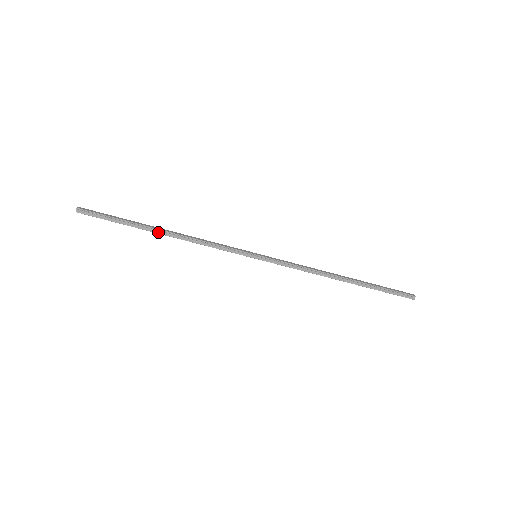
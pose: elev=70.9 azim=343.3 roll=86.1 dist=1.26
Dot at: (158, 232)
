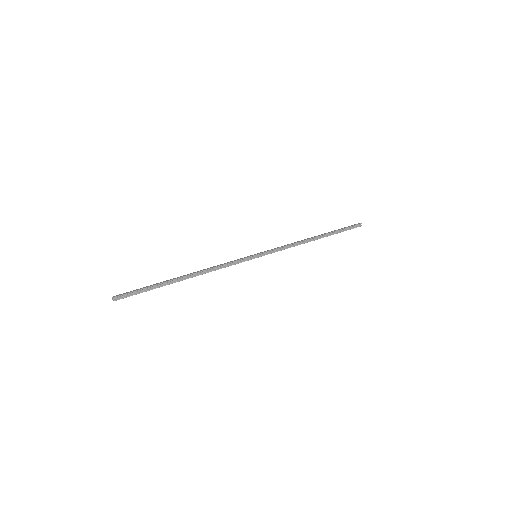
Dot at: (183, 279)
